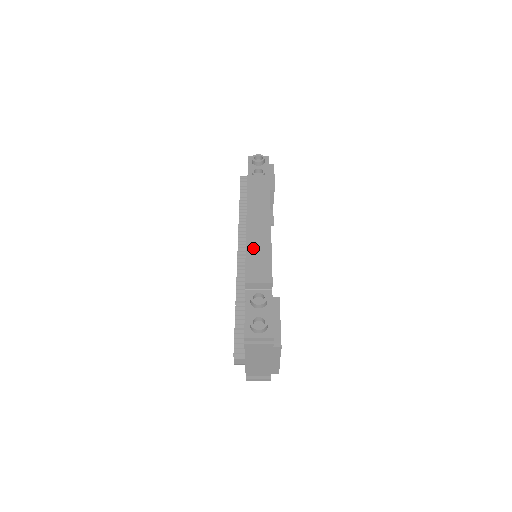
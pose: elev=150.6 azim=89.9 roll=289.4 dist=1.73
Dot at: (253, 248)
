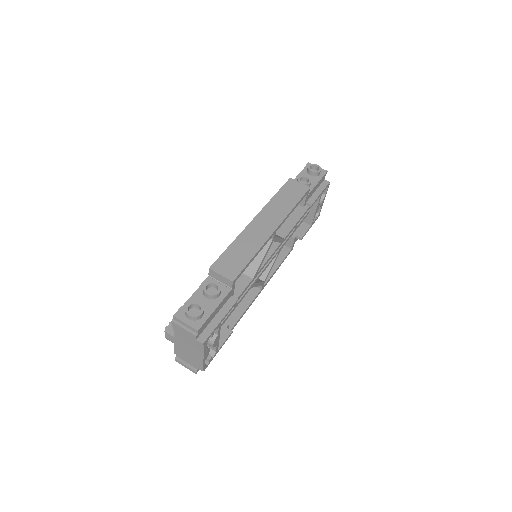
Dot at: (241, 243)
